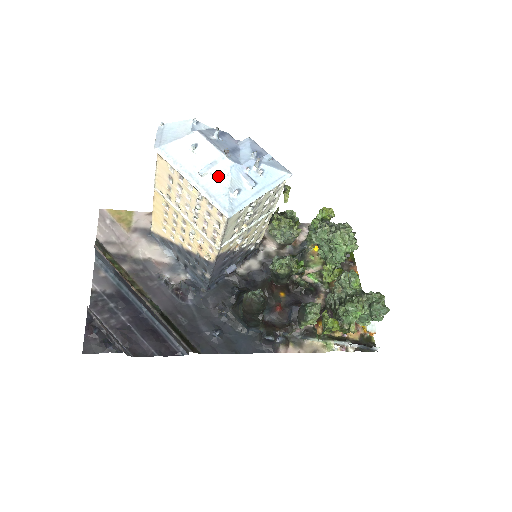
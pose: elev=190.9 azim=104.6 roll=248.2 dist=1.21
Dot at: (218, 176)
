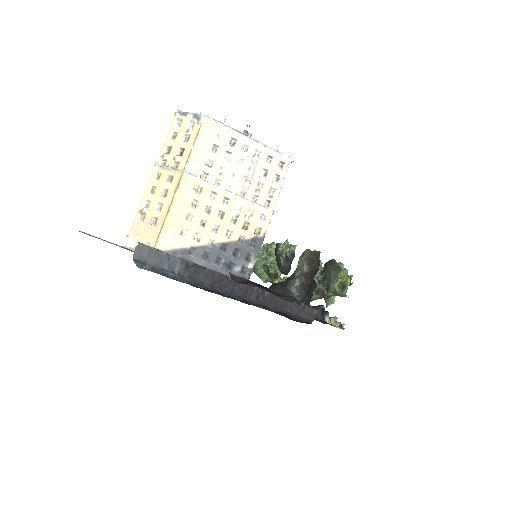
Dot at: occluded
